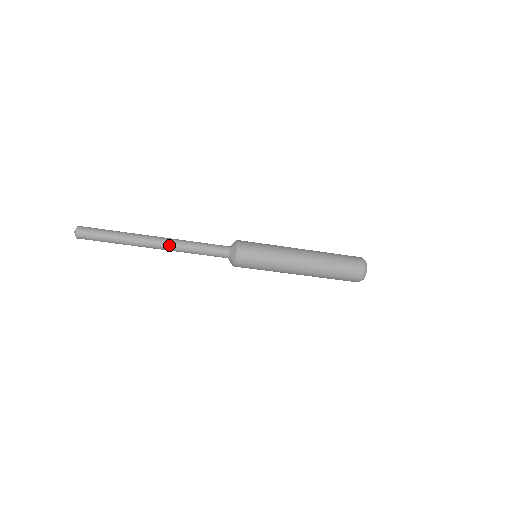
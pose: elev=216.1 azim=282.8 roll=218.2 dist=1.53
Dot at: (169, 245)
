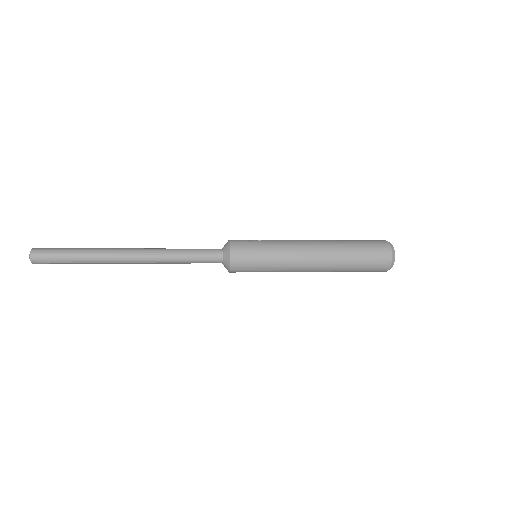
Dot at: (147, 263)
